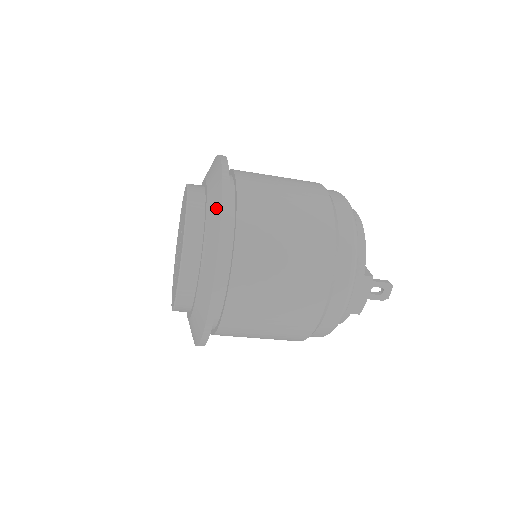
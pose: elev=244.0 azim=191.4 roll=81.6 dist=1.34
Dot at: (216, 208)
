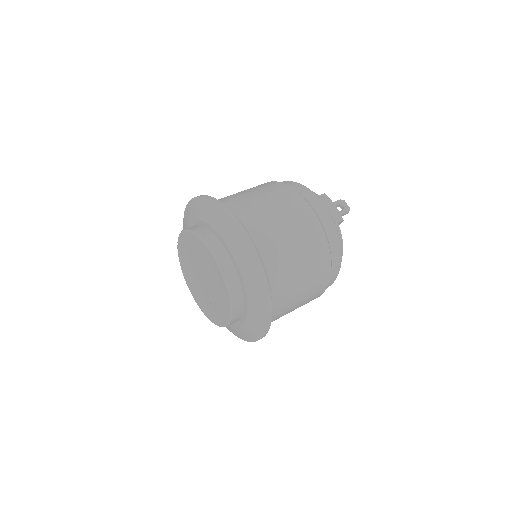
Dot at: (201, 204)
